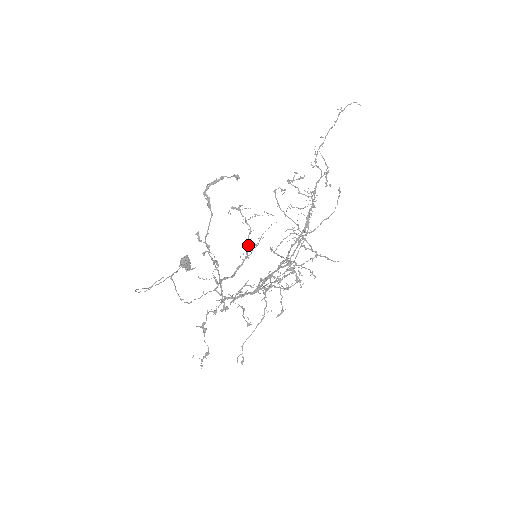
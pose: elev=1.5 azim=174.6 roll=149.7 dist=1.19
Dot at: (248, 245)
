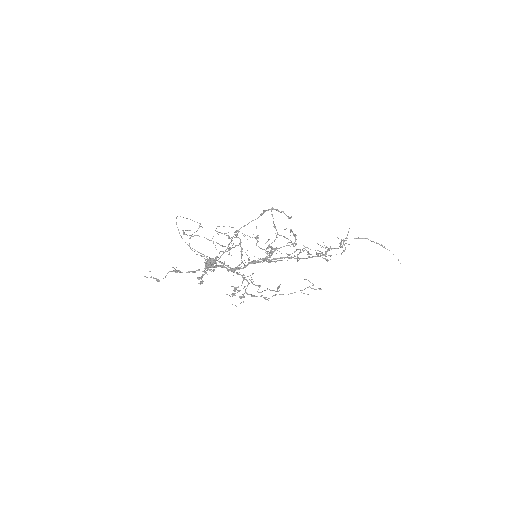
Dot at: occluded
